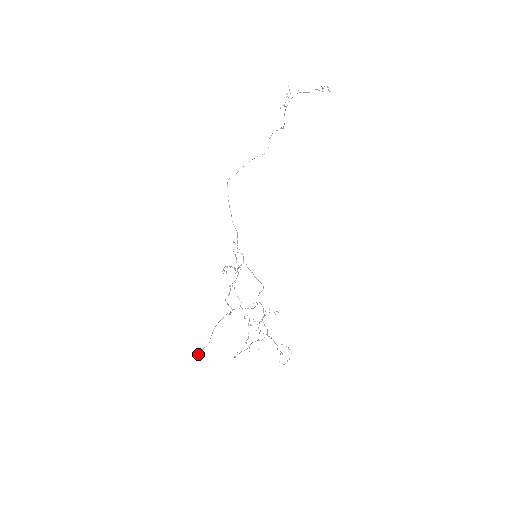
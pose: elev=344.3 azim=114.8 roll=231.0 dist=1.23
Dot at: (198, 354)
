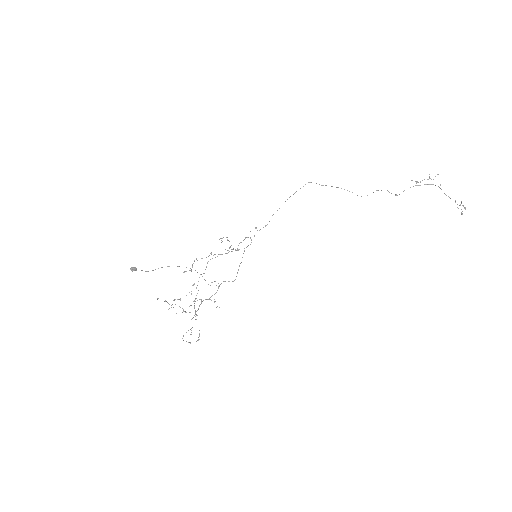
Dot at: (132, 270)
